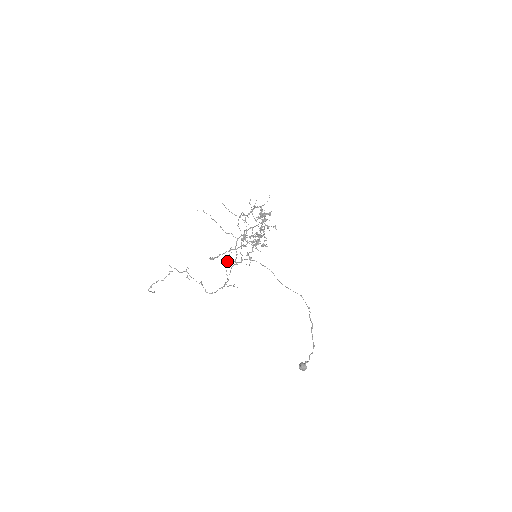
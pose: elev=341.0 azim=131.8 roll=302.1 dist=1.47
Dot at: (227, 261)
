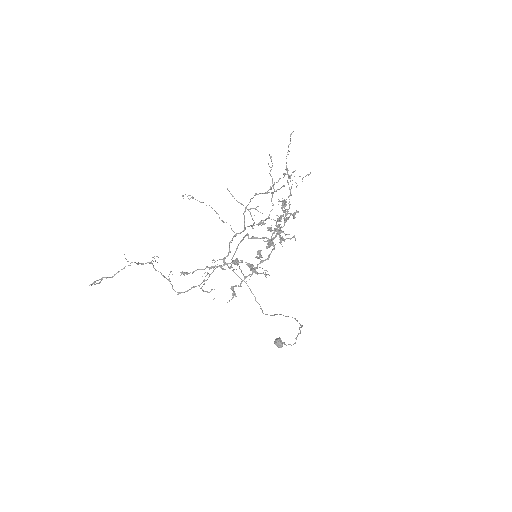
Dot at: (207, 273)
